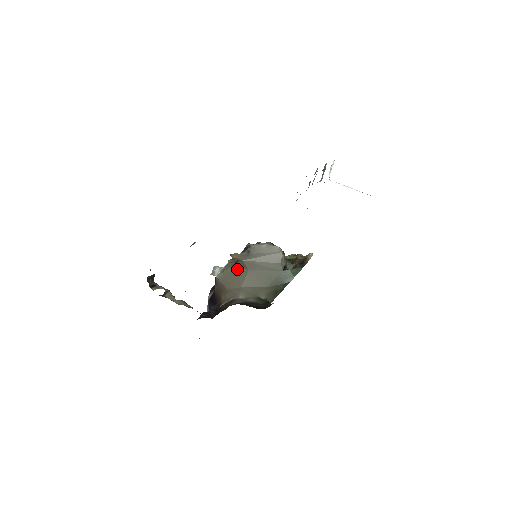
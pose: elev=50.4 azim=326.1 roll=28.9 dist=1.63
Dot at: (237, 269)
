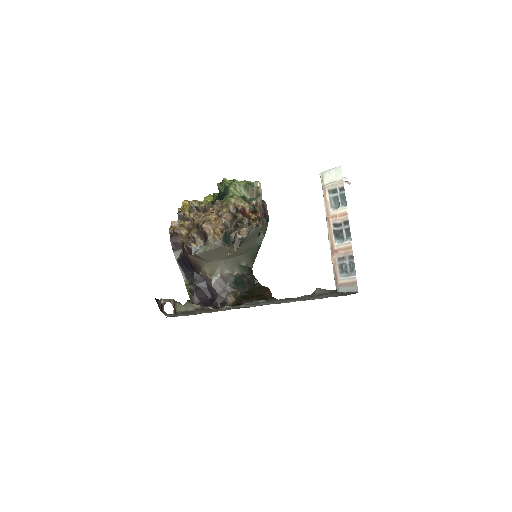
Dot at: (222, 250)
